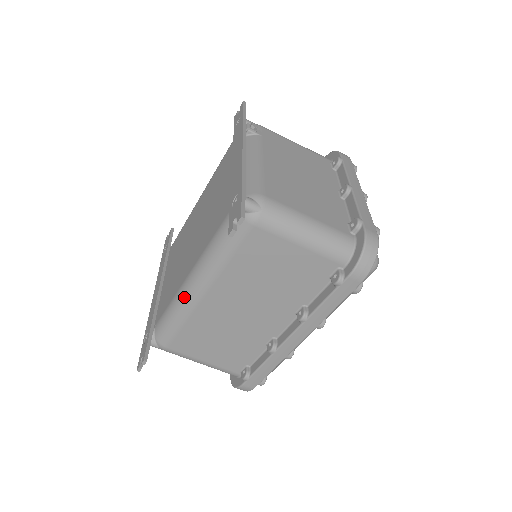
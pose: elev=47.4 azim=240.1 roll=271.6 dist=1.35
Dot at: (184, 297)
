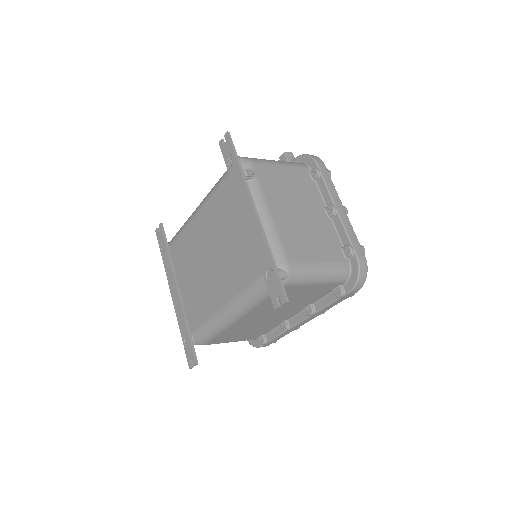
Dot at: (221, 321)
